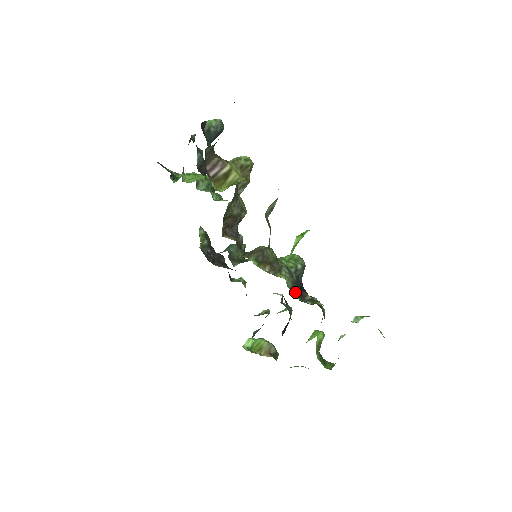
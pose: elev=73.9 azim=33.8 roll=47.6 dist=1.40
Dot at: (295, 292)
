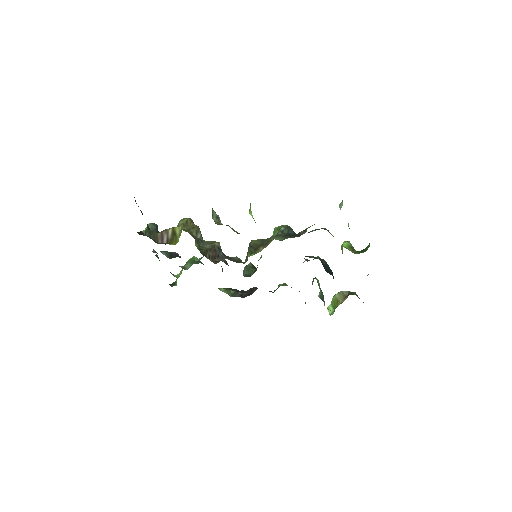
Dot at: occluded
